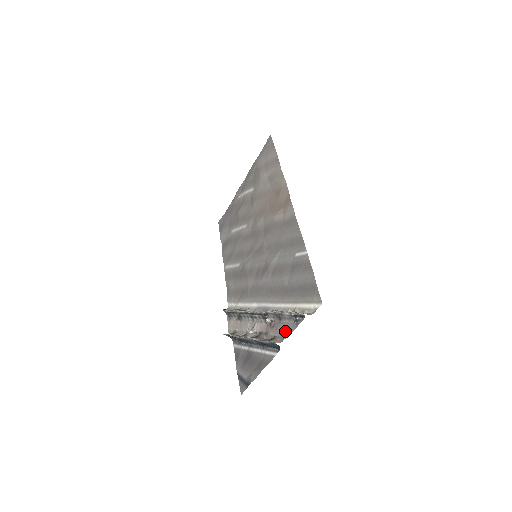
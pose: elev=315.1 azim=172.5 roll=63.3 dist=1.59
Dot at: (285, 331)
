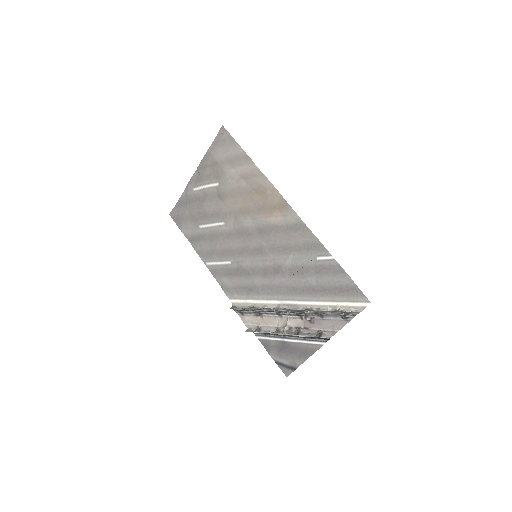
Dot at: (333, 326)
